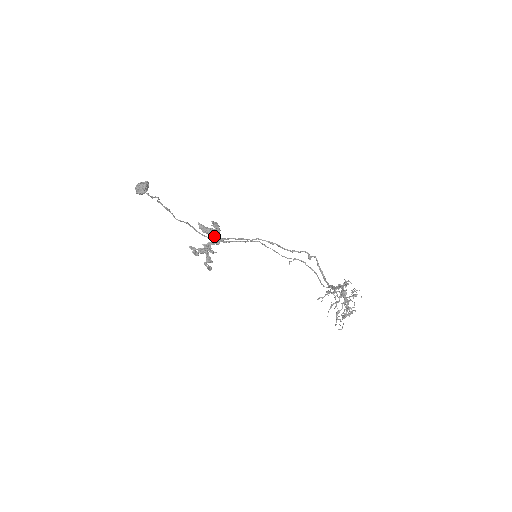
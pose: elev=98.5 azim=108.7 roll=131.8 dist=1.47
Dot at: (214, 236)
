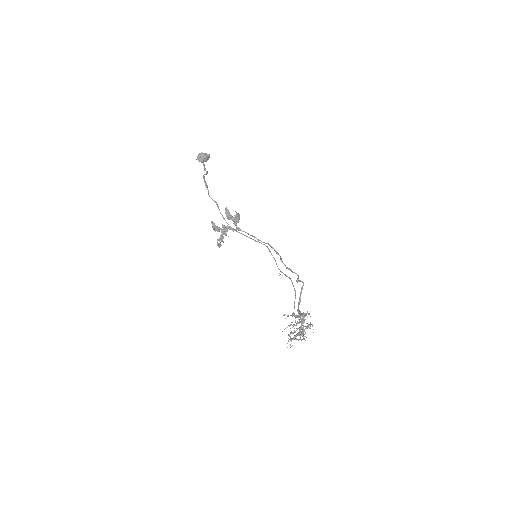
Dot at: (233, 223)
